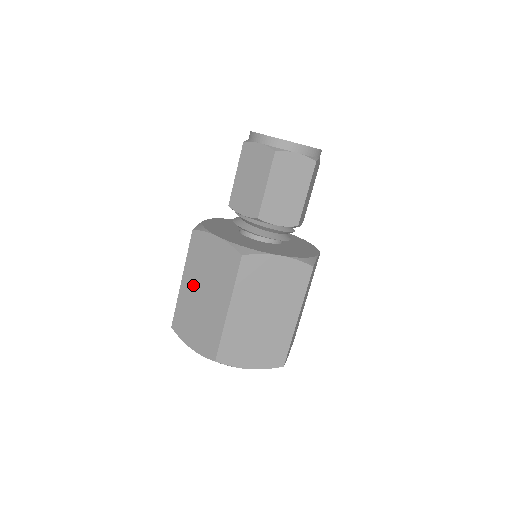
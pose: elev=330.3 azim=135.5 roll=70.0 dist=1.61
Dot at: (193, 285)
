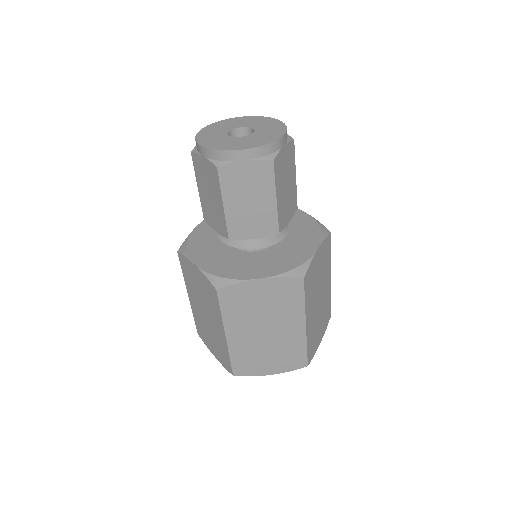
Dot at: (246, 332)
